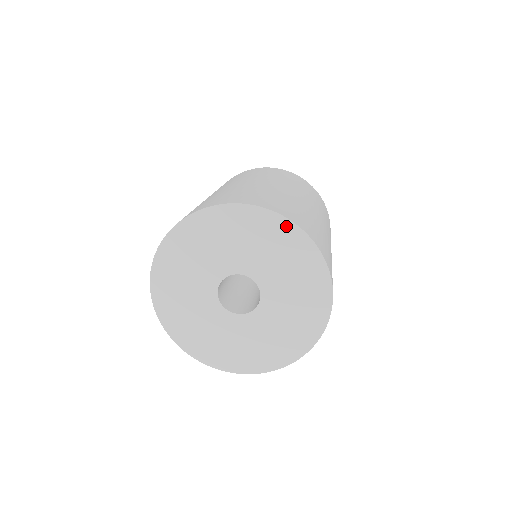
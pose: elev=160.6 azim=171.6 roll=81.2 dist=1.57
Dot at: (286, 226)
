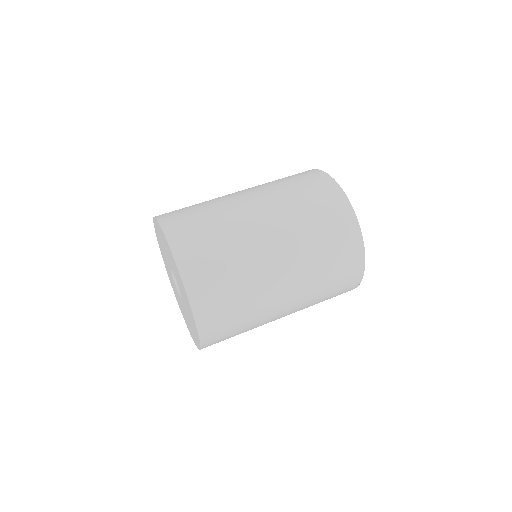
Dot at: (190, 307)
